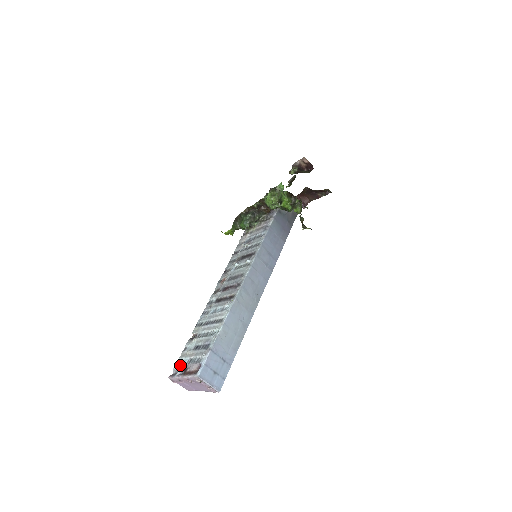
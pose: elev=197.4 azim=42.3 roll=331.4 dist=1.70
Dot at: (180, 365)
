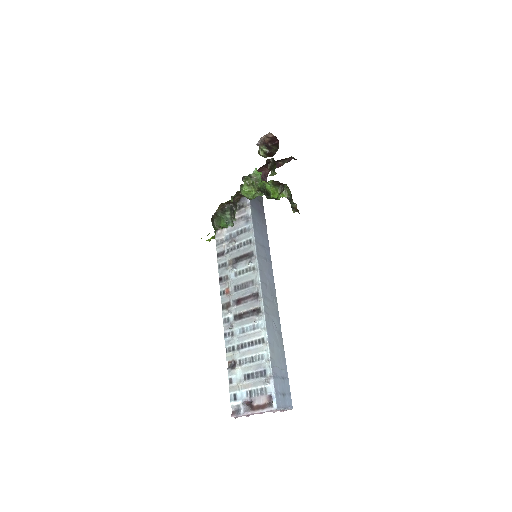
Dot at: (239, 400)
